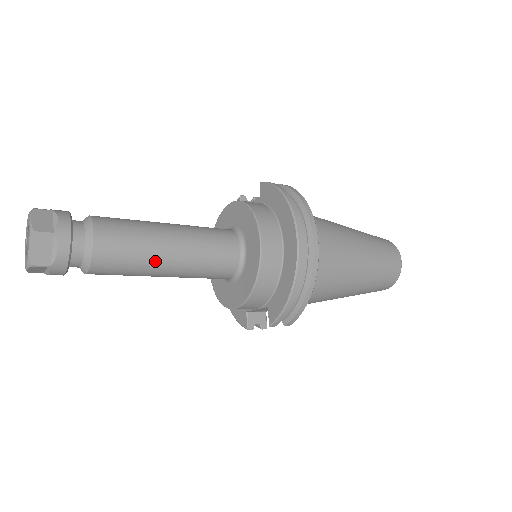
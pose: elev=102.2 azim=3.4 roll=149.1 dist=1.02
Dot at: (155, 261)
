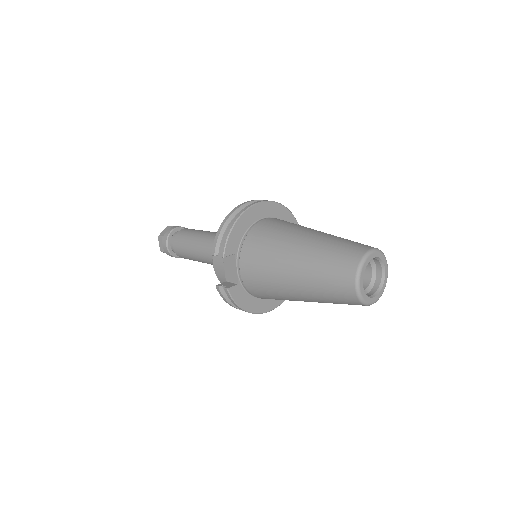
Dot at: (196, 237)
